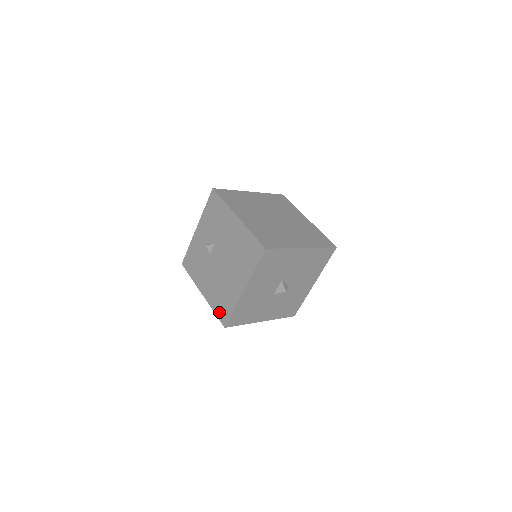
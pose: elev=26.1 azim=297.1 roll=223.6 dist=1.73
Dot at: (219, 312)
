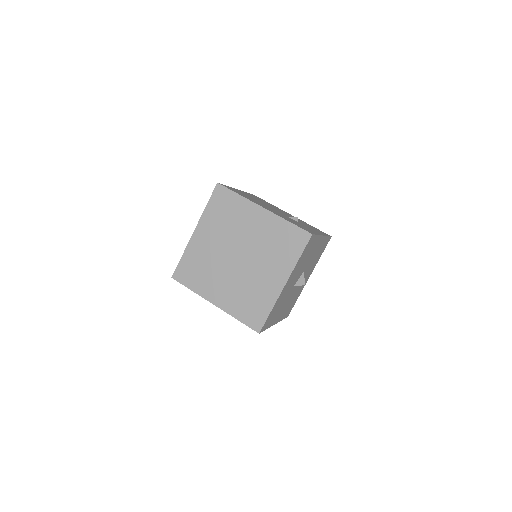
Dot at: occluded
